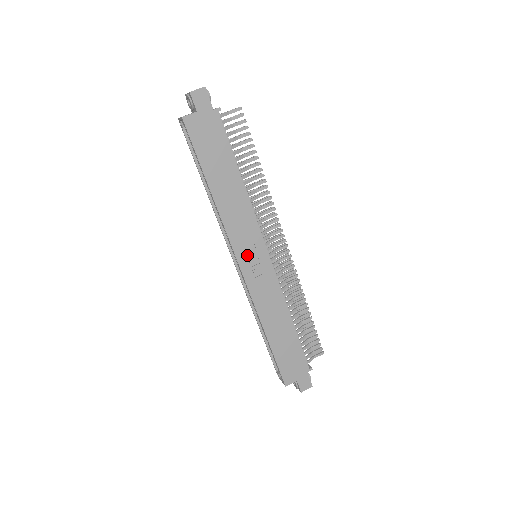
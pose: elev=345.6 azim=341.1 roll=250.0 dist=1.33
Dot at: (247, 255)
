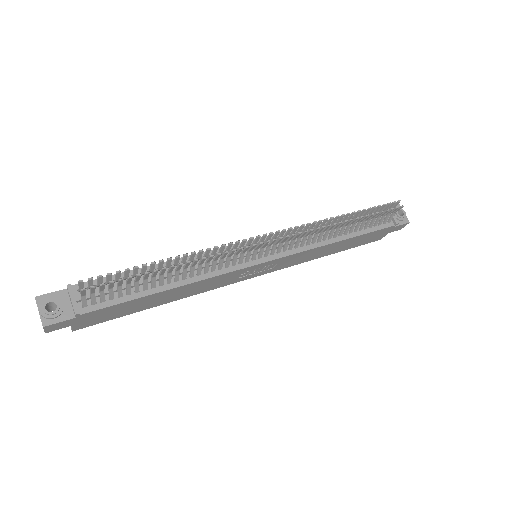
Dot at: (248, 274)
